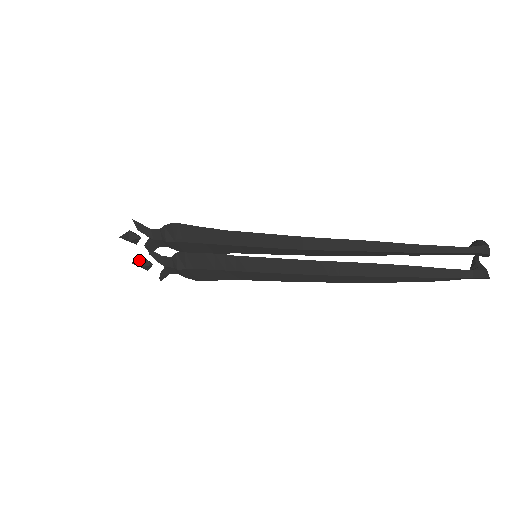
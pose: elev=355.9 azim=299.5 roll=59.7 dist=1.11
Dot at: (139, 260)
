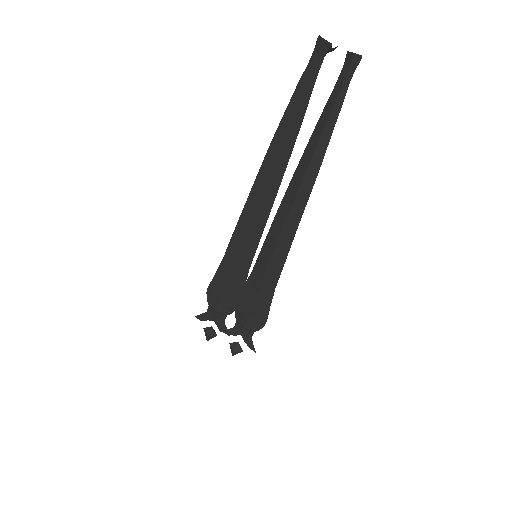
Dot at: (230, 347)
